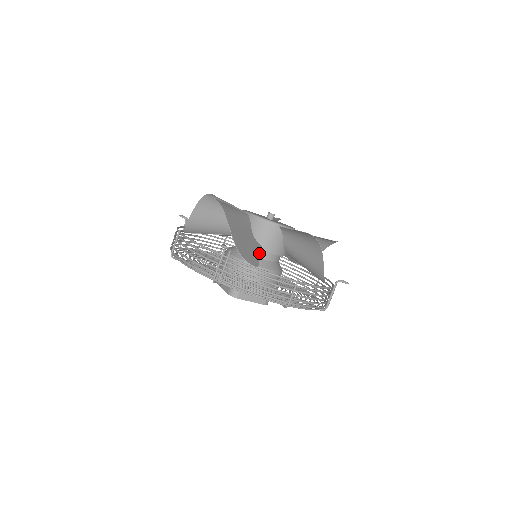
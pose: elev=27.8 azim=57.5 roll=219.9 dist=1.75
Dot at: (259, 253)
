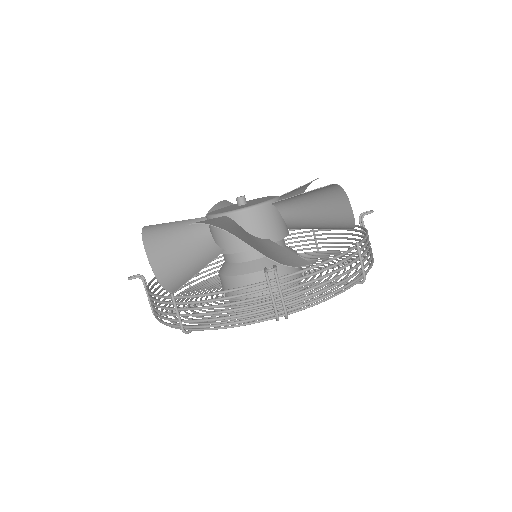
Dot at: (282, 248)
